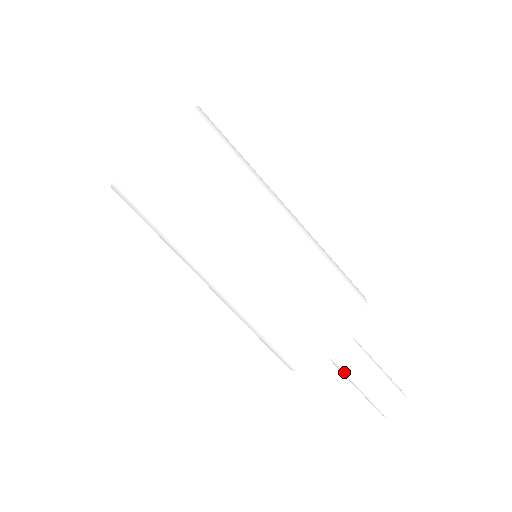
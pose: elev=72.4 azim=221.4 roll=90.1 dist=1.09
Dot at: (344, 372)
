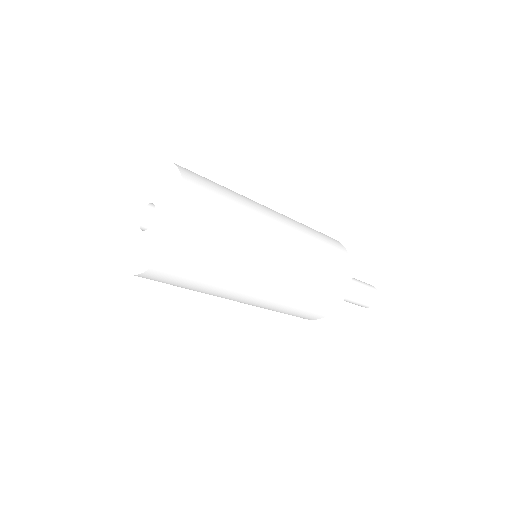
Dot at: occluded
